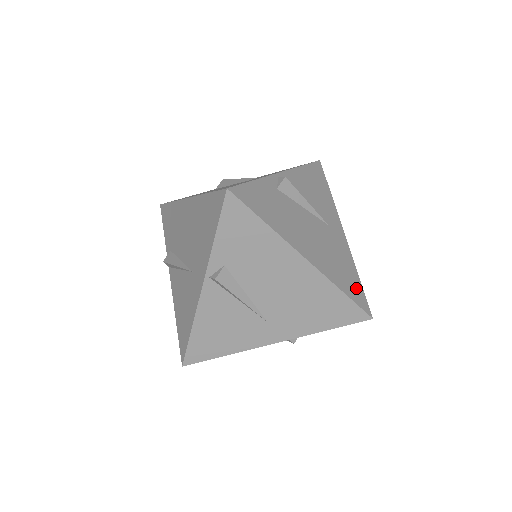
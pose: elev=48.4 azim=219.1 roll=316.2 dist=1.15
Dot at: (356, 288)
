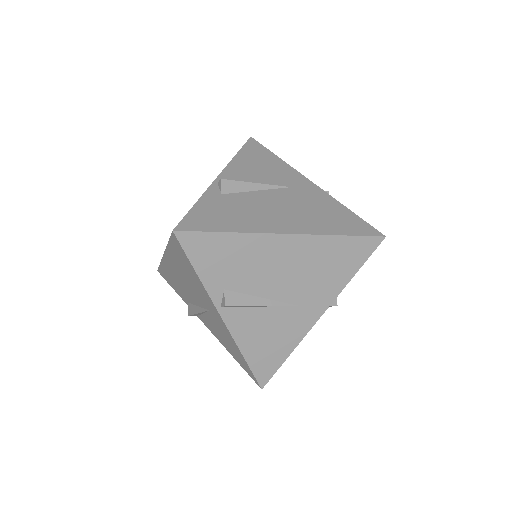
Dot at: (352, 222)
